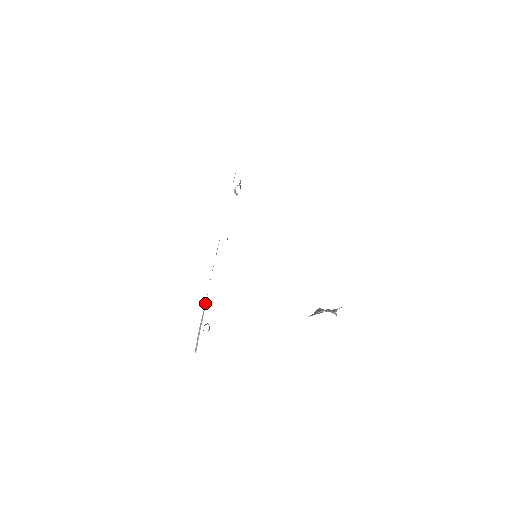
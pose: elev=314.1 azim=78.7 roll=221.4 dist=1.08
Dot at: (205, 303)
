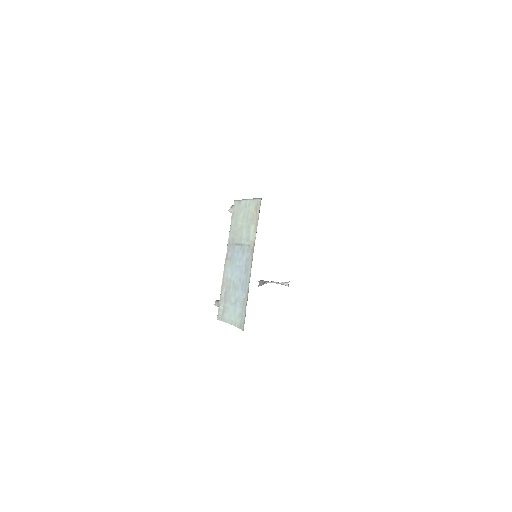
Dot at: (222, 288)
